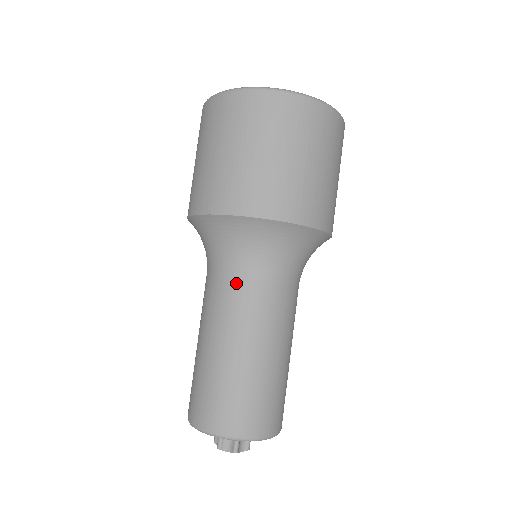
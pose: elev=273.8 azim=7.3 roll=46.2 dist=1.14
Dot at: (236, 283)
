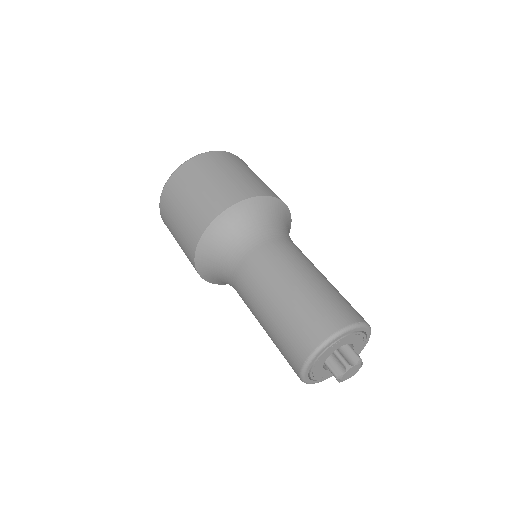
Dot at: (240, 269)
